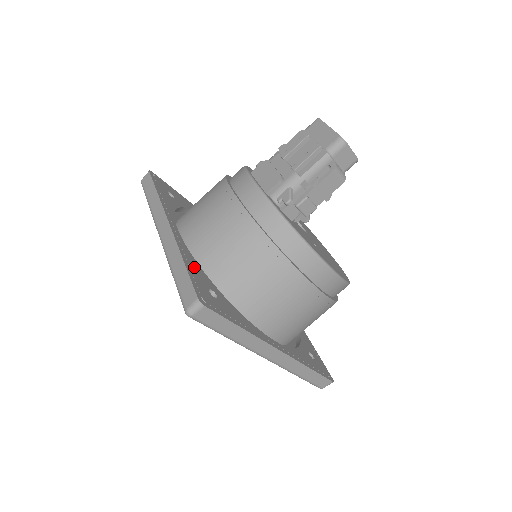
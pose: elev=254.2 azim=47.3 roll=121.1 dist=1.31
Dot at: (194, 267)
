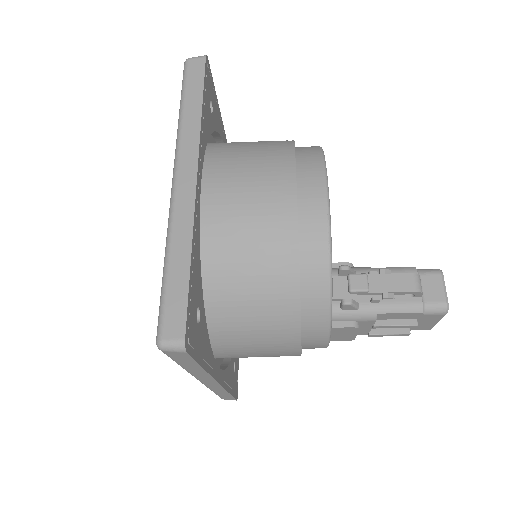
Dot at: (230, 378)
